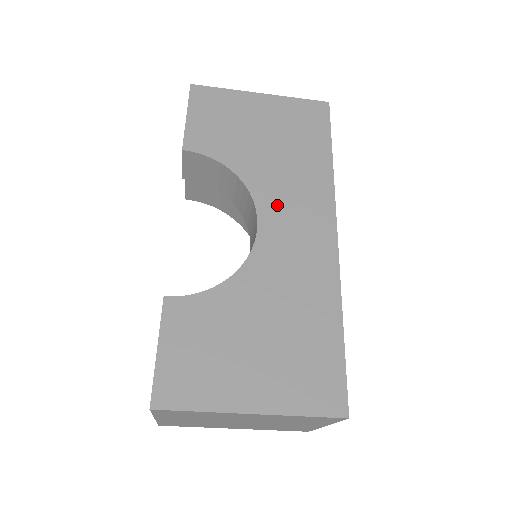
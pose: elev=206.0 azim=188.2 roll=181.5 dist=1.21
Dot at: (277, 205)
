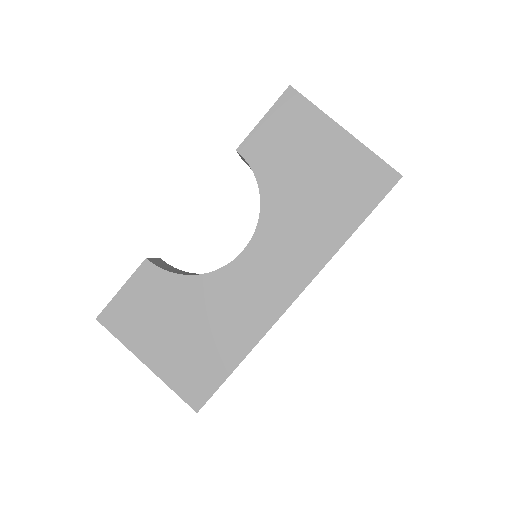
Dot at: (270, 245)
